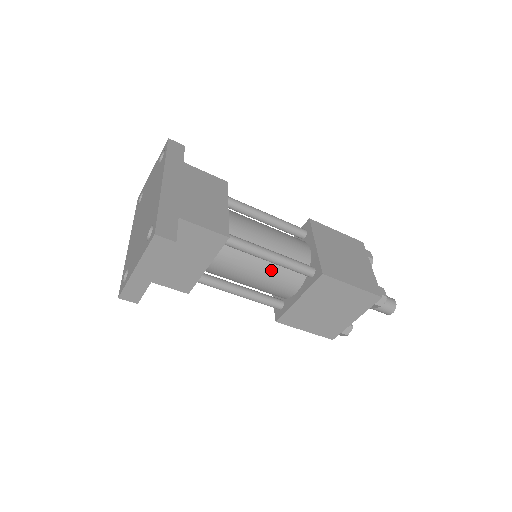
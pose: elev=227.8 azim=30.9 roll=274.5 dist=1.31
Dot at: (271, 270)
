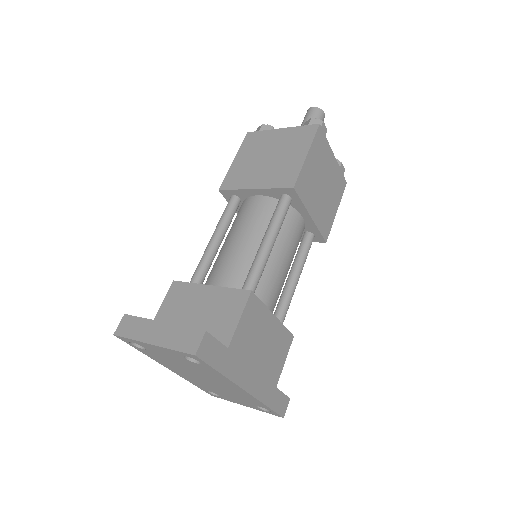
Dot at: occluded
